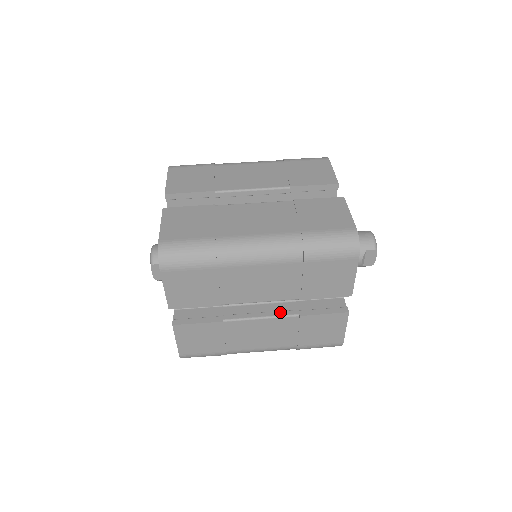
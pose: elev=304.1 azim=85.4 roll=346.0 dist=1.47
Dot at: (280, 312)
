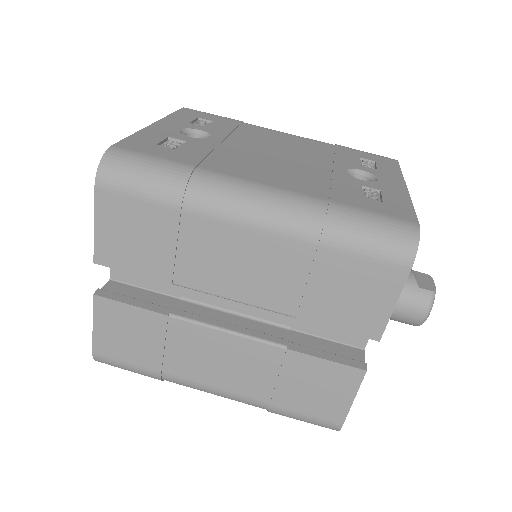
Dot at: occluded
